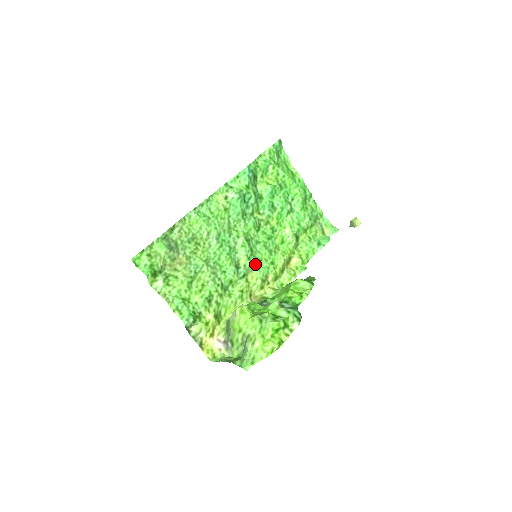
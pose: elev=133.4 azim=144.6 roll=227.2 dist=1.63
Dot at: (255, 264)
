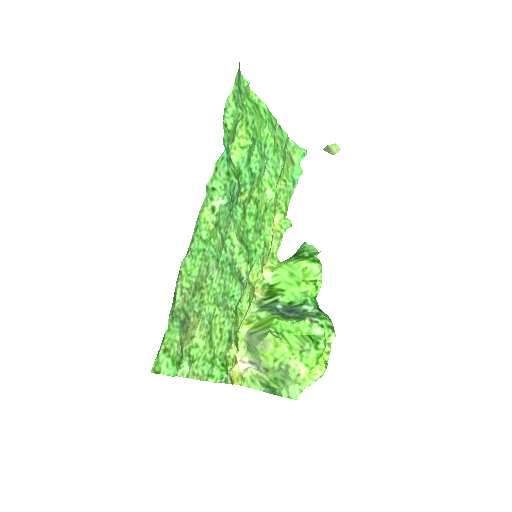
Dot at: (253, 260)
